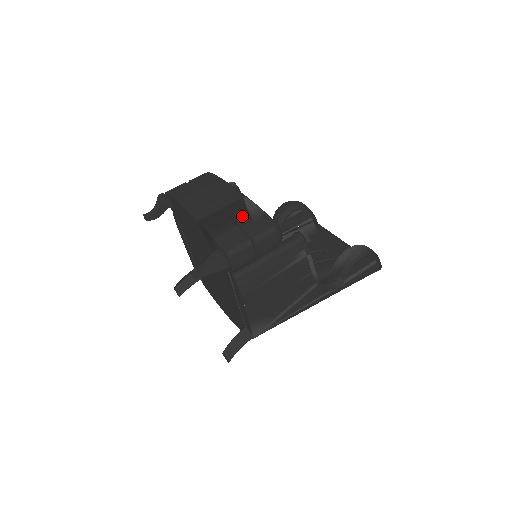
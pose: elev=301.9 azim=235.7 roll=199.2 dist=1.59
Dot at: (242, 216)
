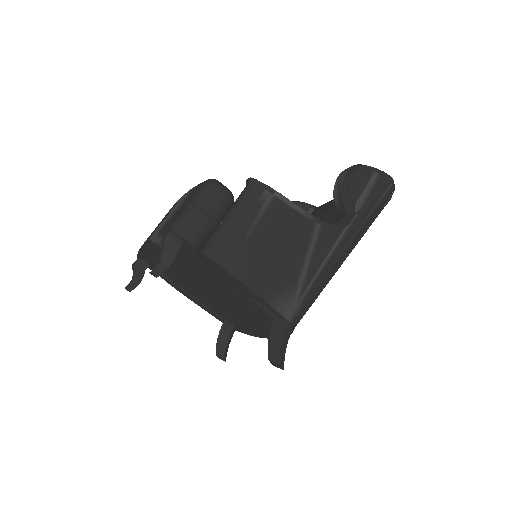
Dot at: (181, 201)
